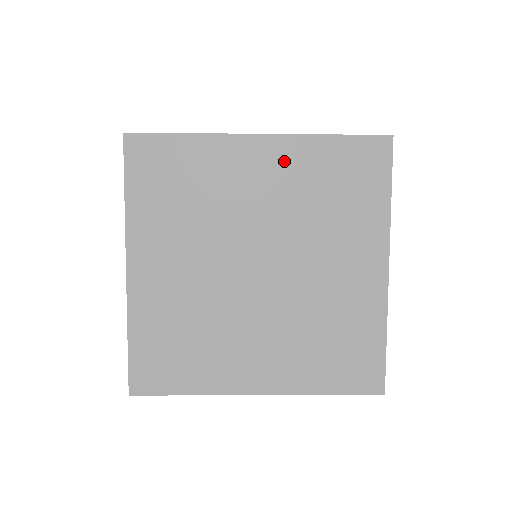
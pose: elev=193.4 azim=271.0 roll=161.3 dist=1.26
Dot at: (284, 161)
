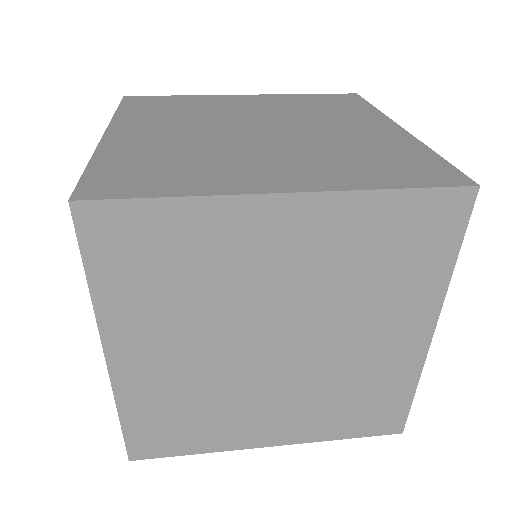
Dot at: (319, 227)
